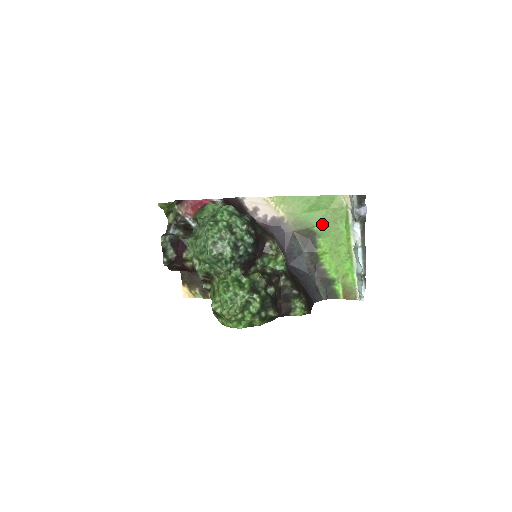
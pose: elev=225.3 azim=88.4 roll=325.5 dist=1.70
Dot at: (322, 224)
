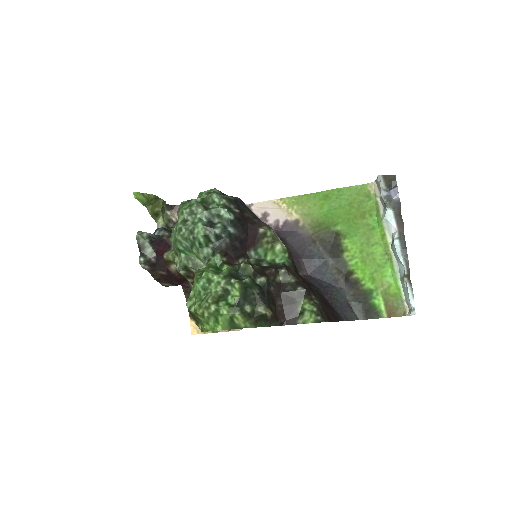
Dot at: (346, 221)
